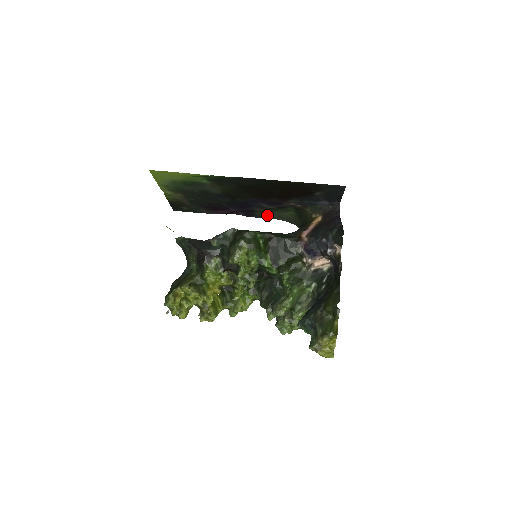
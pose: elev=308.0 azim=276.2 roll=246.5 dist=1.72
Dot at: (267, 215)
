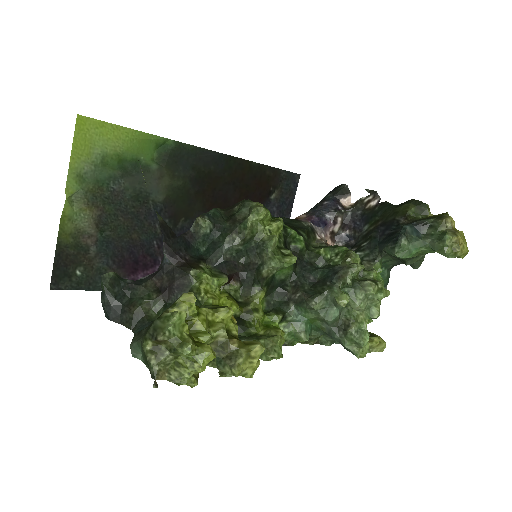
Dot at: occluded
